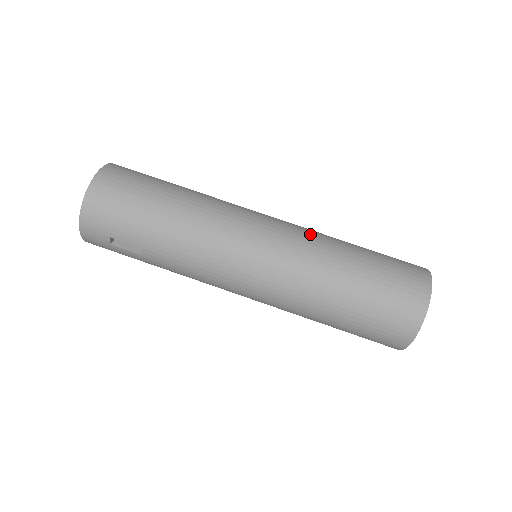
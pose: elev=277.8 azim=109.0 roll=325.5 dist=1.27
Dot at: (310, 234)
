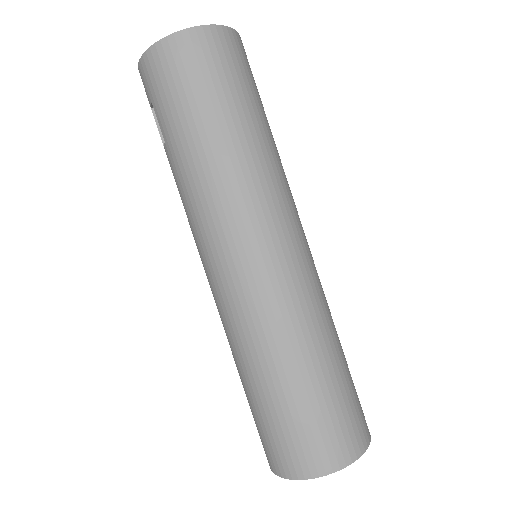
Dot at: (306, 303)
